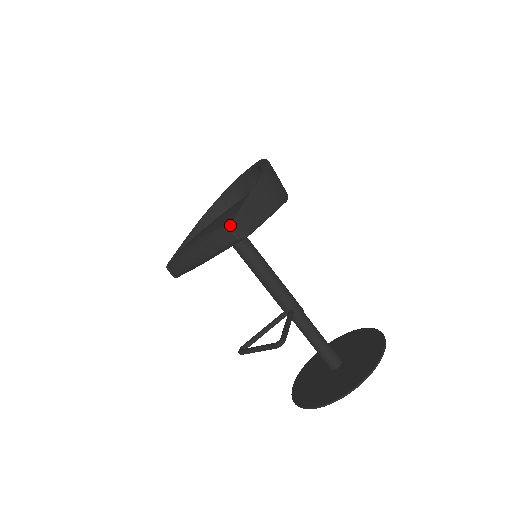
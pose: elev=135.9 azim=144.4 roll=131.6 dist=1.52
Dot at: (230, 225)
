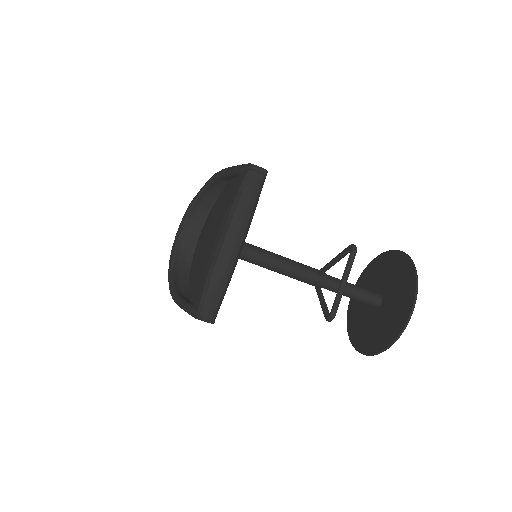
Dot at: (250, 169)
